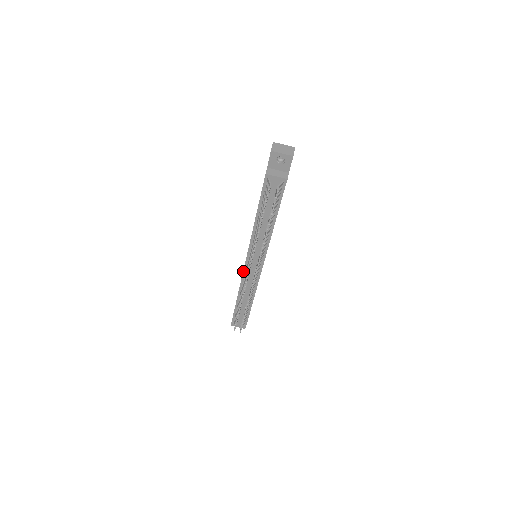
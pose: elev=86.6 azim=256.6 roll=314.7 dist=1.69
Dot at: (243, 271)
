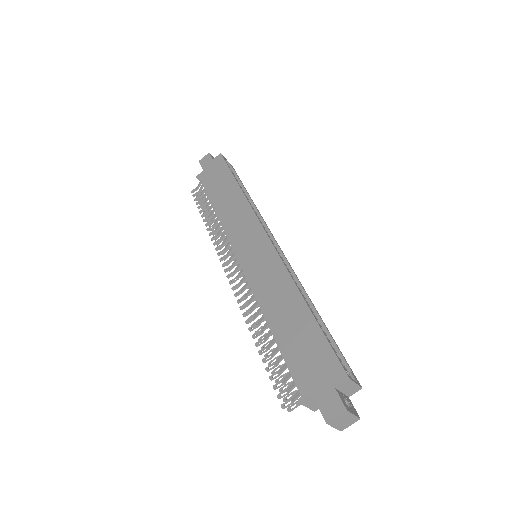
Dot at: (231, 245)
